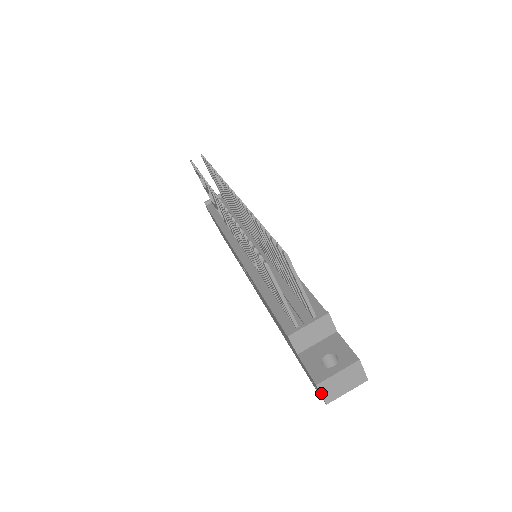
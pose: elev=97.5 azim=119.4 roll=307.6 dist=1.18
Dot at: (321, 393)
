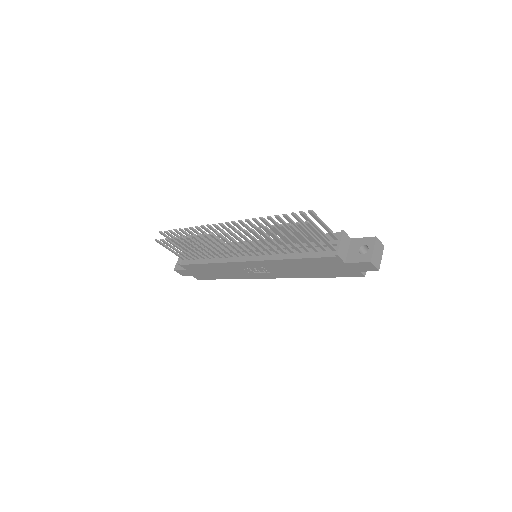
Dot at: (374, 266)
